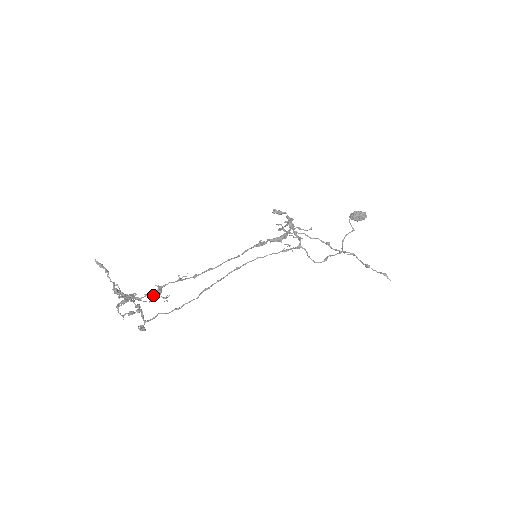
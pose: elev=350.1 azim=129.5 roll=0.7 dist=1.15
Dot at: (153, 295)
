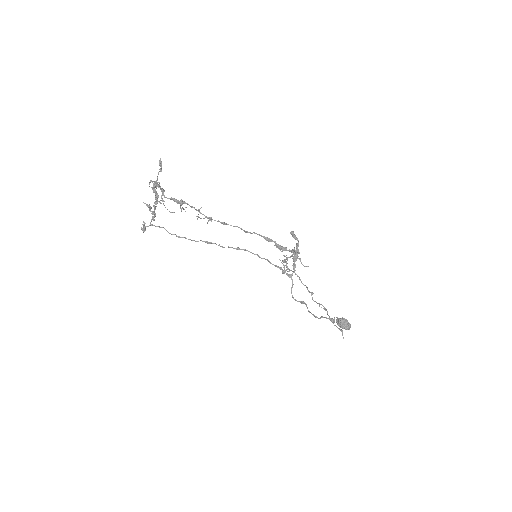
Dot at: (176, 201)
